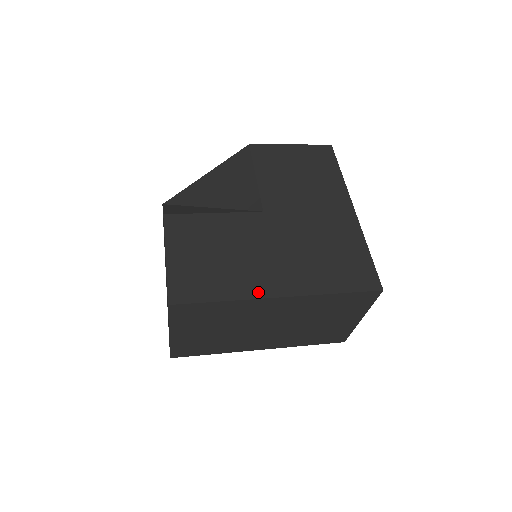
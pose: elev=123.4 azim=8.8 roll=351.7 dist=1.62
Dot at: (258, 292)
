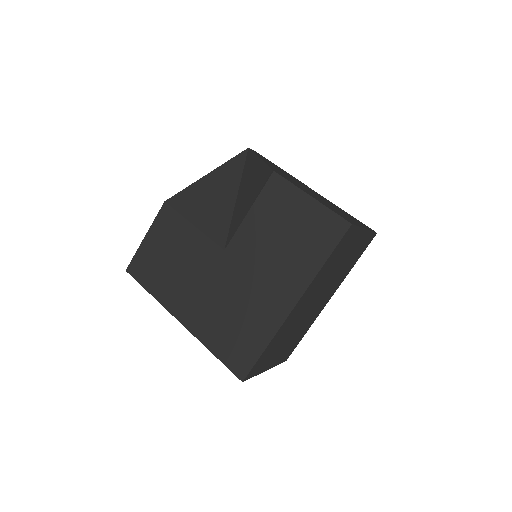
Dot at: (171, 307)
